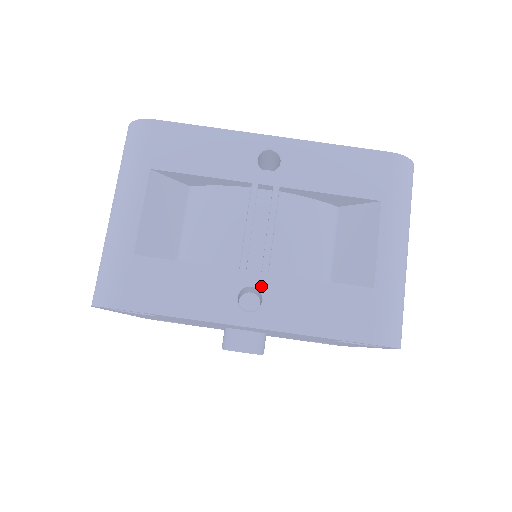
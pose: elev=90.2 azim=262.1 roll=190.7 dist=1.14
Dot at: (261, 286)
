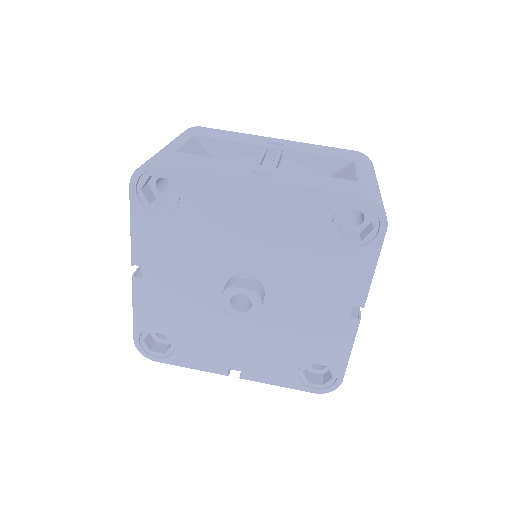
Dot at: (270, 170)
